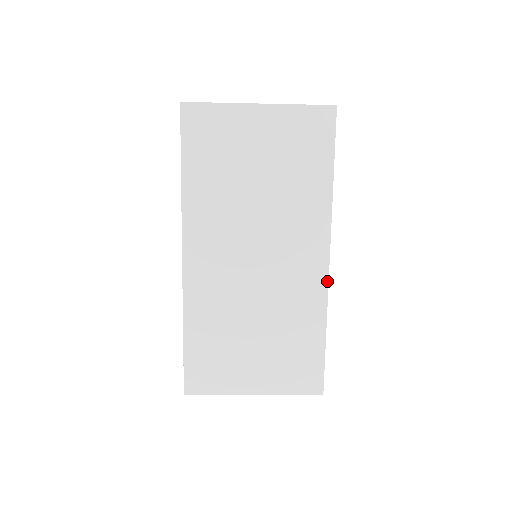
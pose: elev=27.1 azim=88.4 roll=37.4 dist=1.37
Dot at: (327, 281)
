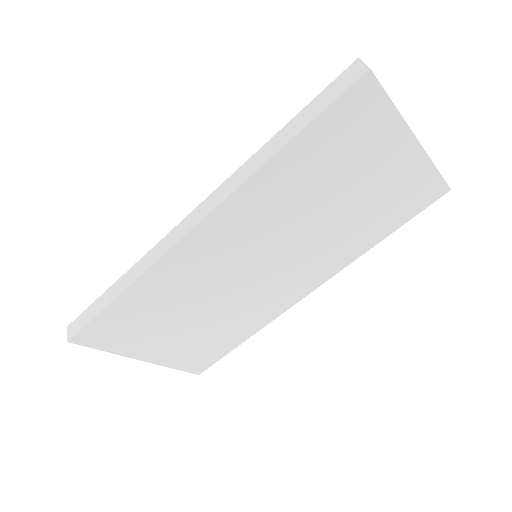
Dot at: (289, 307)
